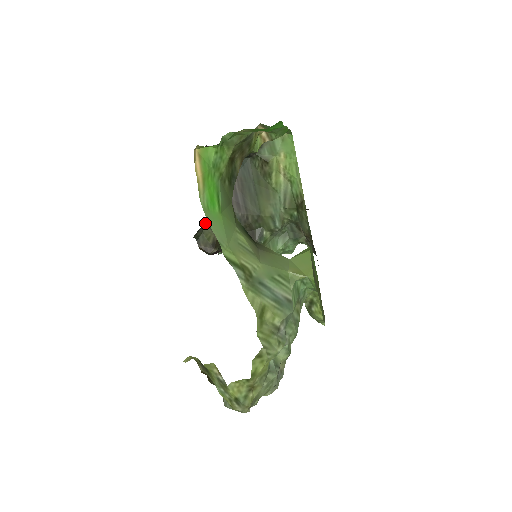
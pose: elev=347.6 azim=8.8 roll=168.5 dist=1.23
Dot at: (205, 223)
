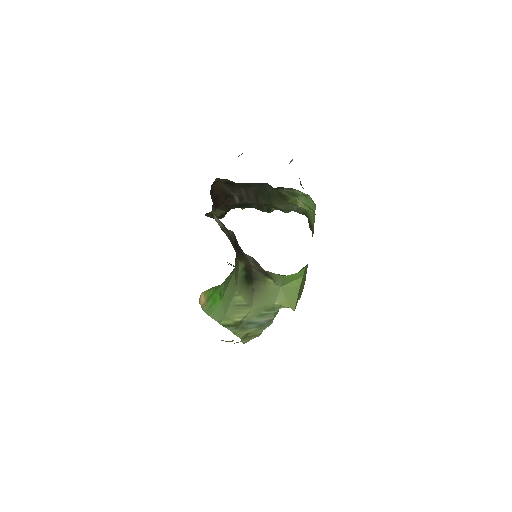
Dot at: occluded
